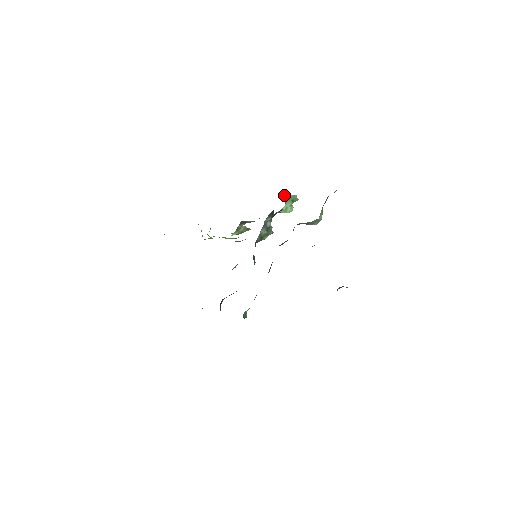
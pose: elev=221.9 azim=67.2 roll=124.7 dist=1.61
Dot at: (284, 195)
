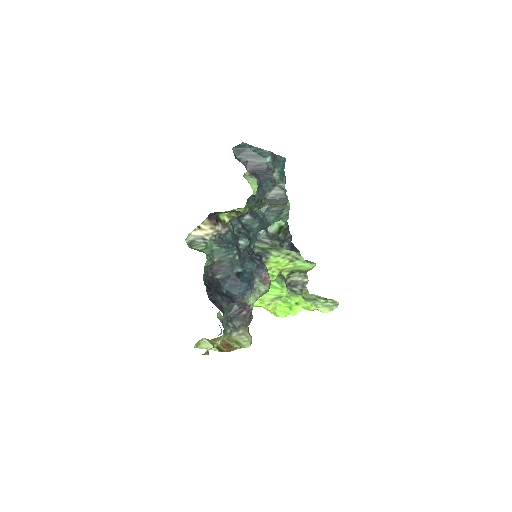
Dot at: occluded
